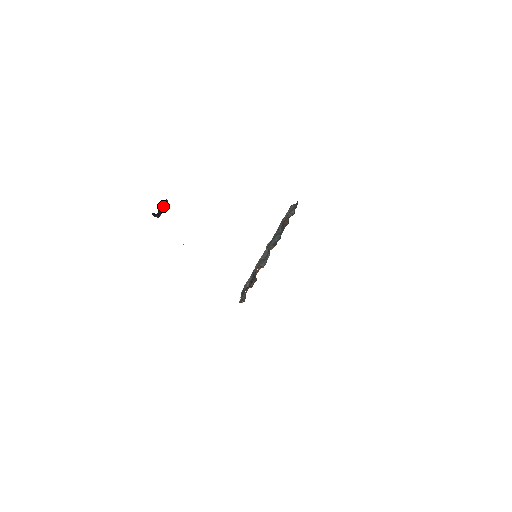
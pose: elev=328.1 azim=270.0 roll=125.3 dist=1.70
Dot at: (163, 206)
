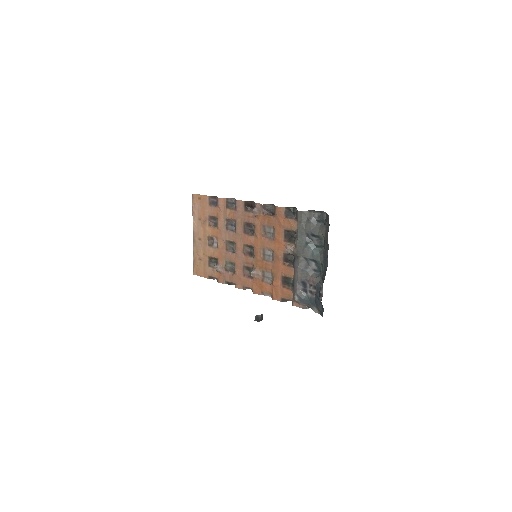
Dot at: occluded
